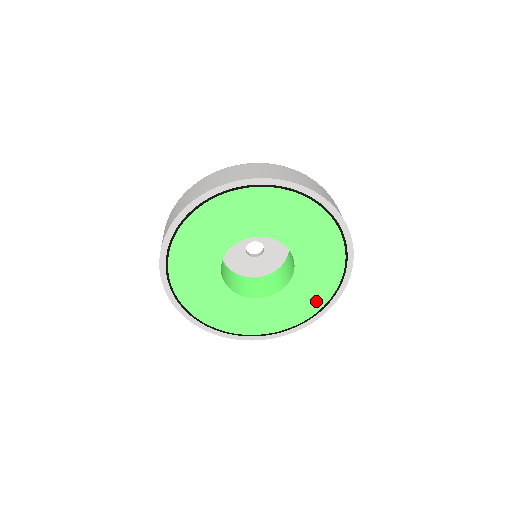
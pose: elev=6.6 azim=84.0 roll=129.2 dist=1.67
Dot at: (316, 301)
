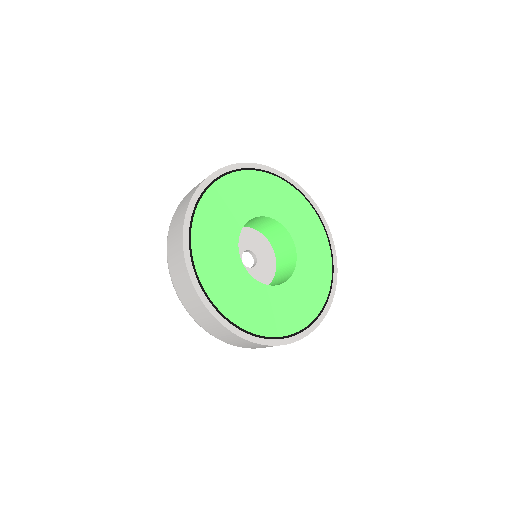
Dot at: (301, 317)
